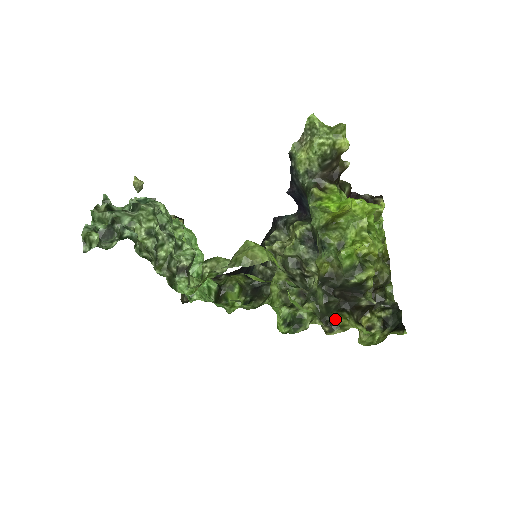
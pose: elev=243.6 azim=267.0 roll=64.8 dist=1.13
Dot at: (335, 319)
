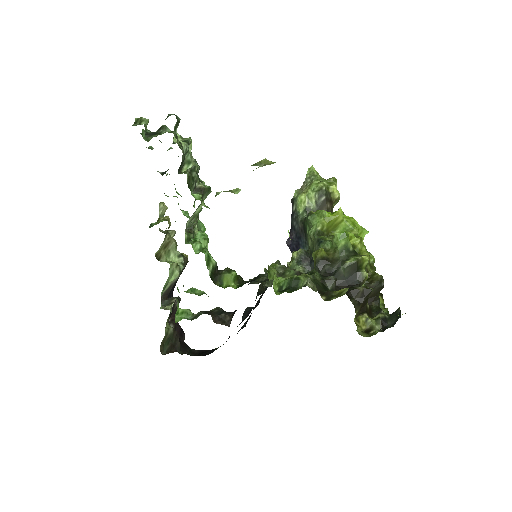
Dot at: occluded
